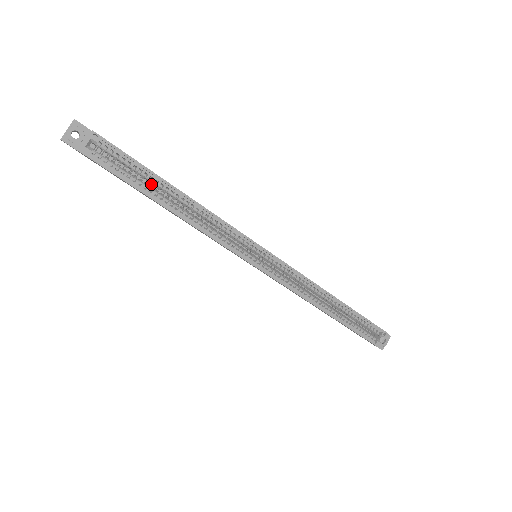
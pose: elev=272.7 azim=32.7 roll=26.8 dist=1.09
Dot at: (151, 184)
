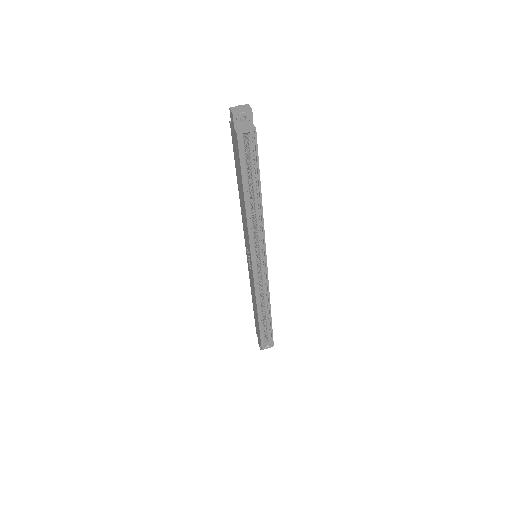
Dot at: (250, 178)
